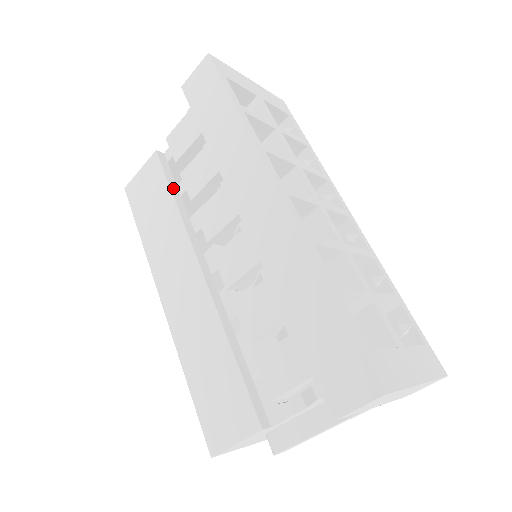
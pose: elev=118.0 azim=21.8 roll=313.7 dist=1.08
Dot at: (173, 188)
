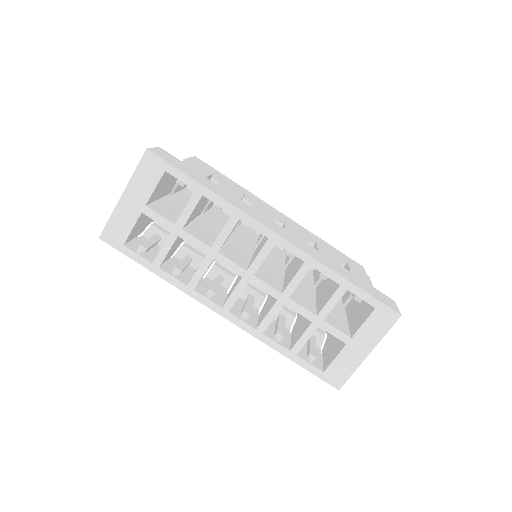
Dot at: occluded
